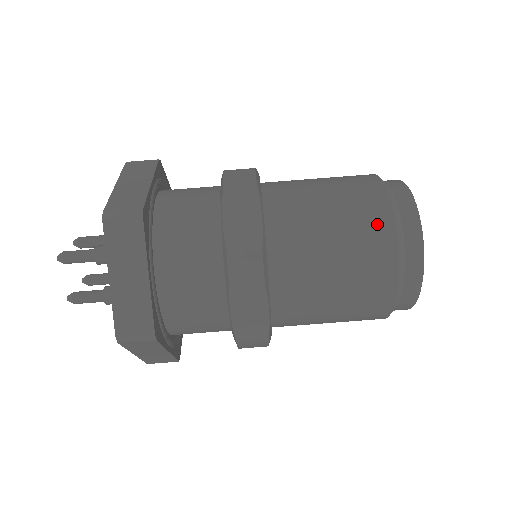
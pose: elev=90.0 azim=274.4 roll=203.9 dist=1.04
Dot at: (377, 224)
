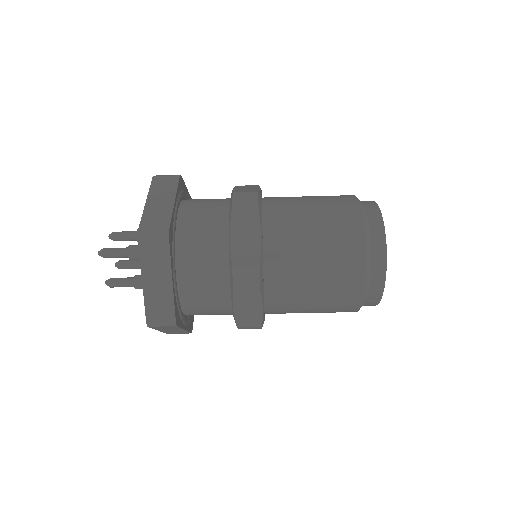
Dot at: (351, 247)
